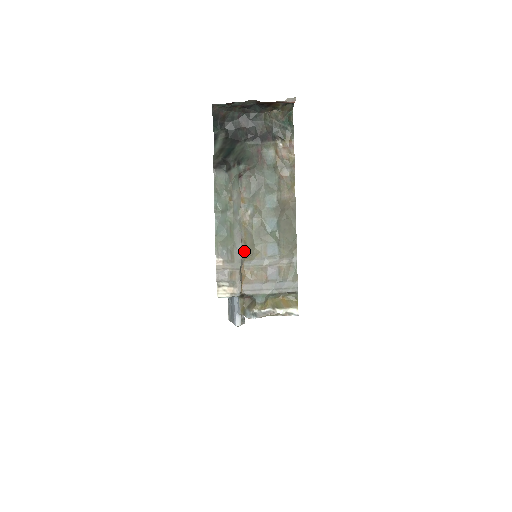
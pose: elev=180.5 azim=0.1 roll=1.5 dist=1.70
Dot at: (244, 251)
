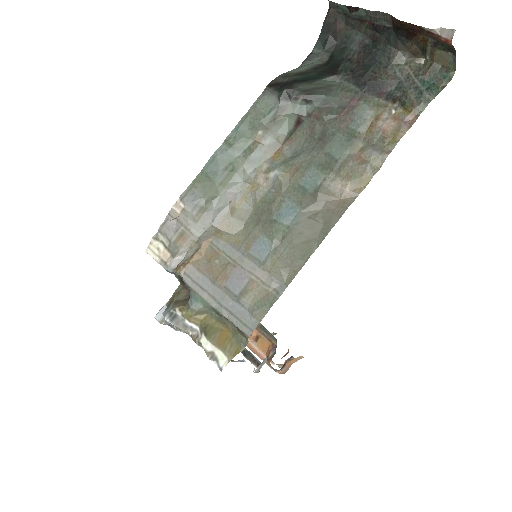
Dot at: (222, 219)
